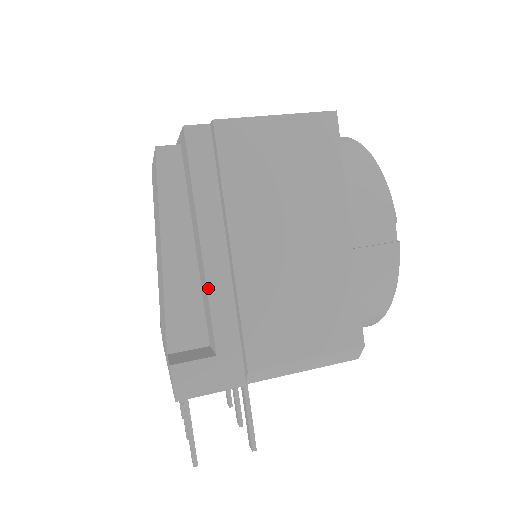
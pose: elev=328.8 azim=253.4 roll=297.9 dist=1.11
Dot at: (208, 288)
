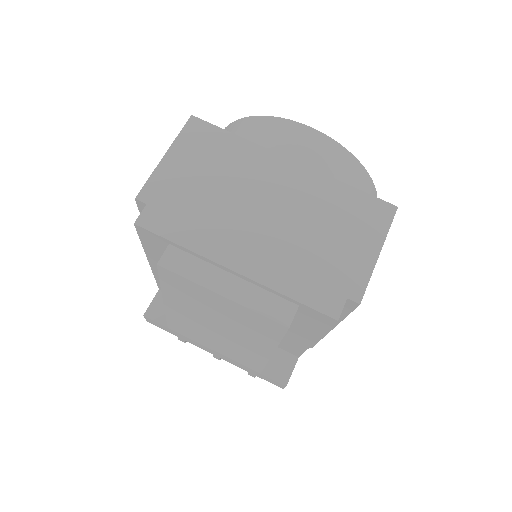
Dot at: (308, 348)
